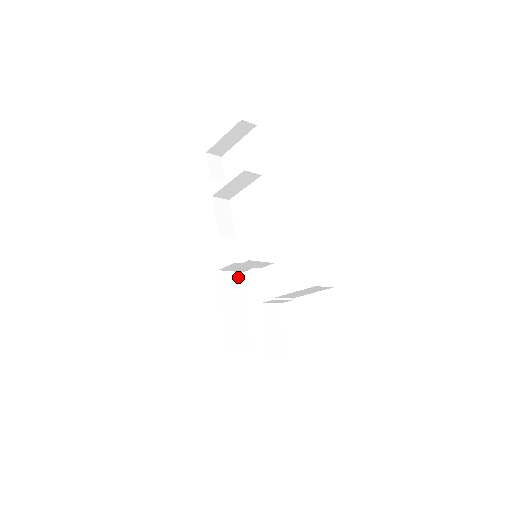
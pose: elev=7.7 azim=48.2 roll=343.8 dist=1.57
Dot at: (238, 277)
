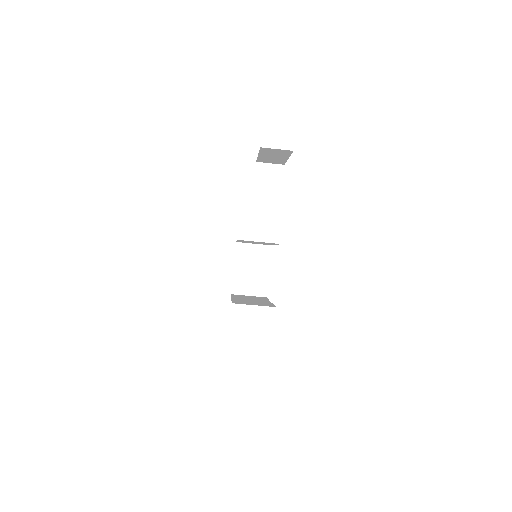
Dot at: occluded
